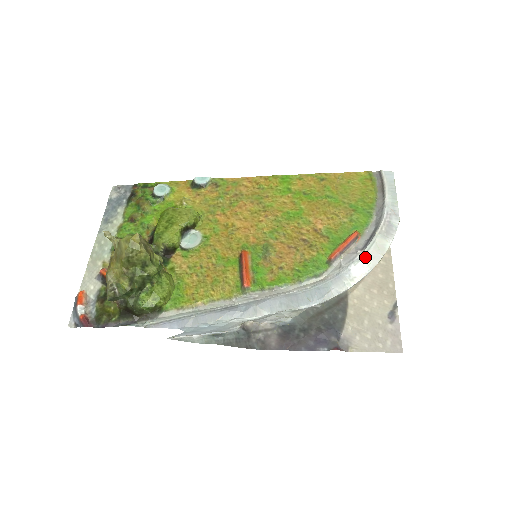
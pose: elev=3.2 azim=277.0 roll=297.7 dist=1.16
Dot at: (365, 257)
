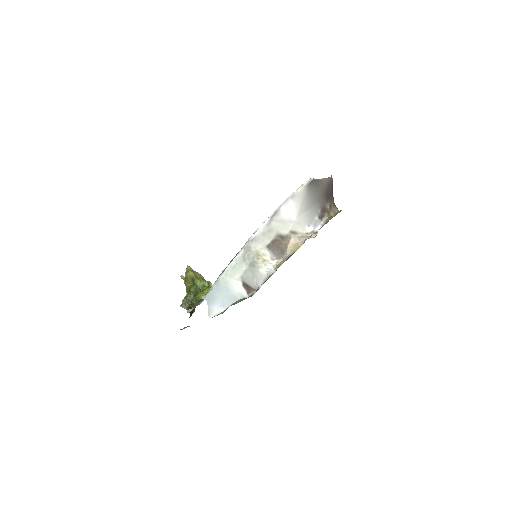
Dot at: occluded
